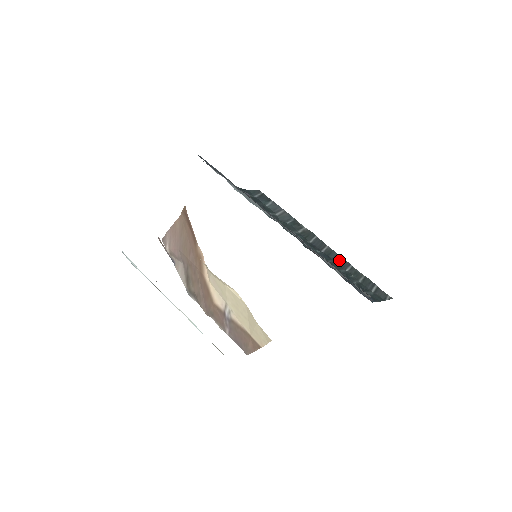
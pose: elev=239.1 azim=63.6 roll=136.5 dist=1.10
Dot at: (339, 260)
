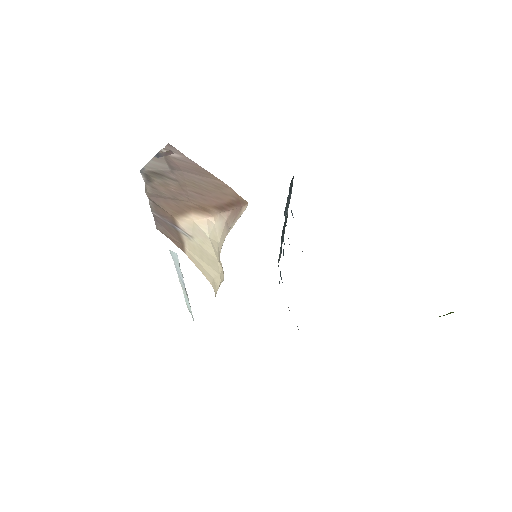
Dot at: (282, 240)
